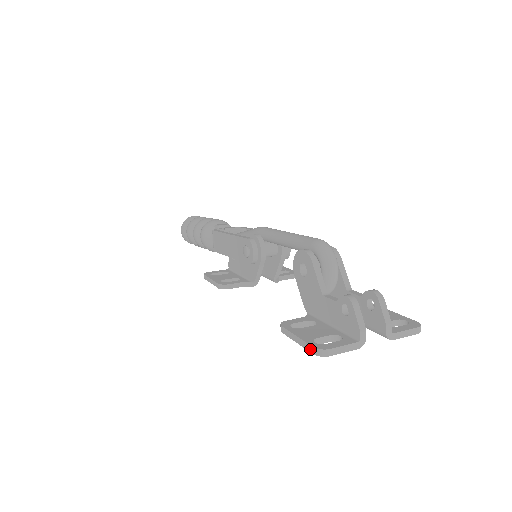
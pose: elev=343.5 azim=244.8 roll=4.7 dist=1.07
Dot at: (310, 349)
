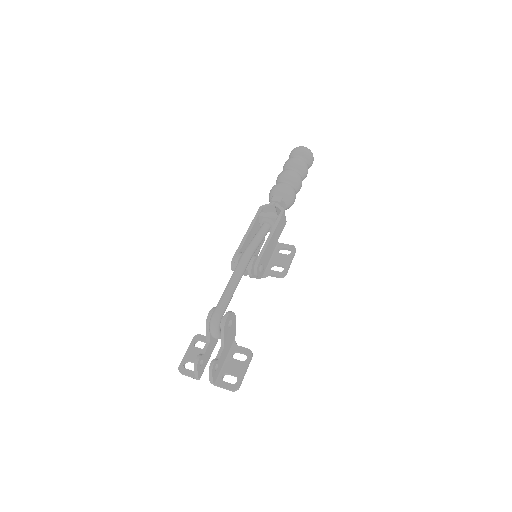
Dot at: (181, 365)
